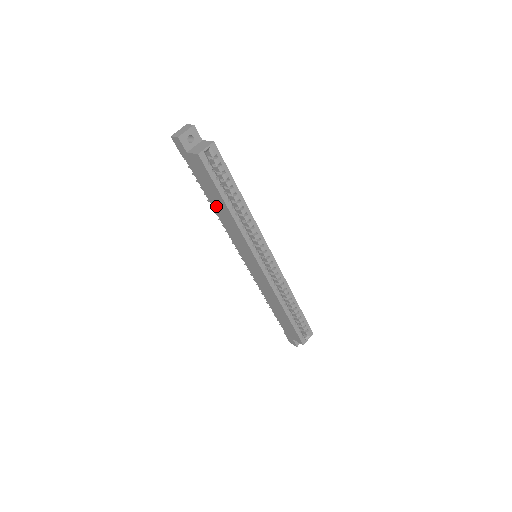
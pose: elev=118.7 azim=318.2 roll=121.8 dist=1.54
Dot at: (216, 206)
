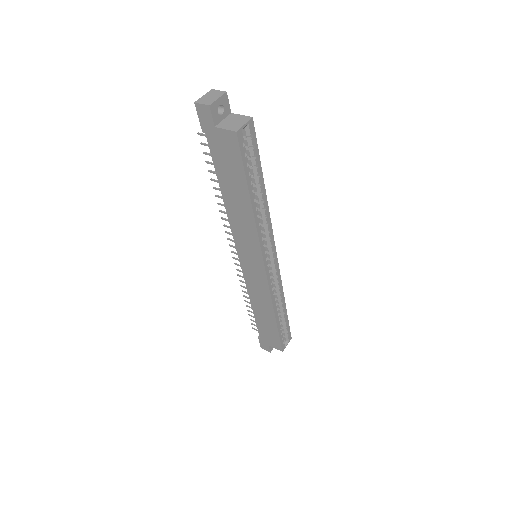
Dot at: (230, 196)
